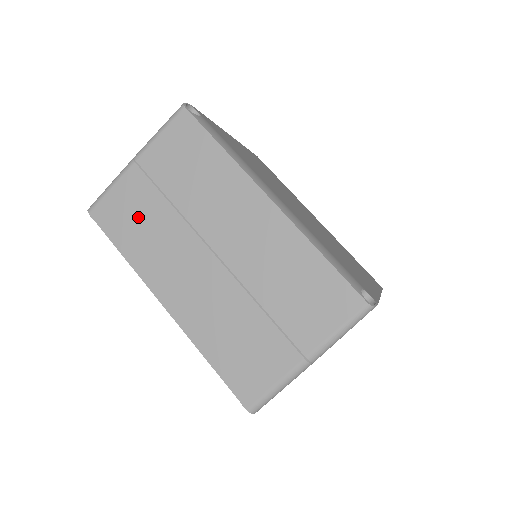
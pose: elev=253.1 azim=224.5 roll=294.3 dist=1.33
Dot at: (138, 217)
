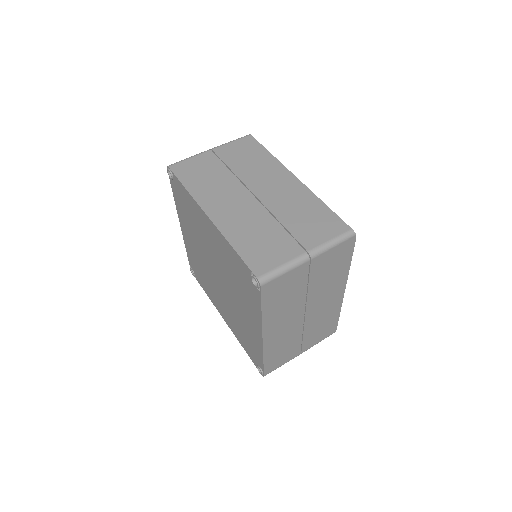
Dot at: (204, 173)
